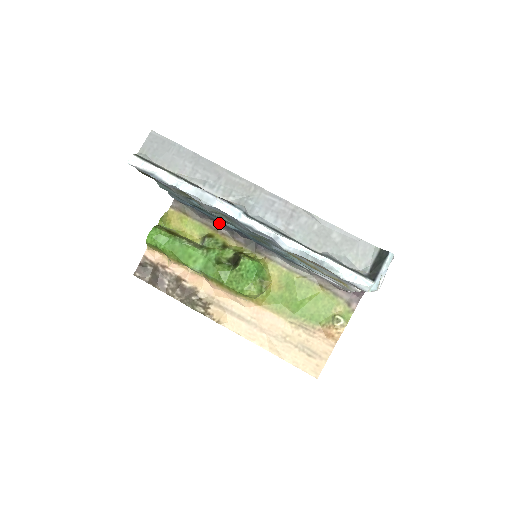
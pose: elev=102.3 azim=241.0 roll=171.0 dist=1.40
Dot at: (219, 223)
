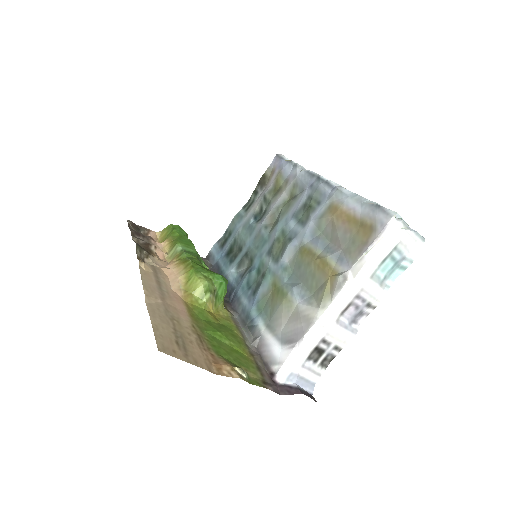
Dot at: occluded
